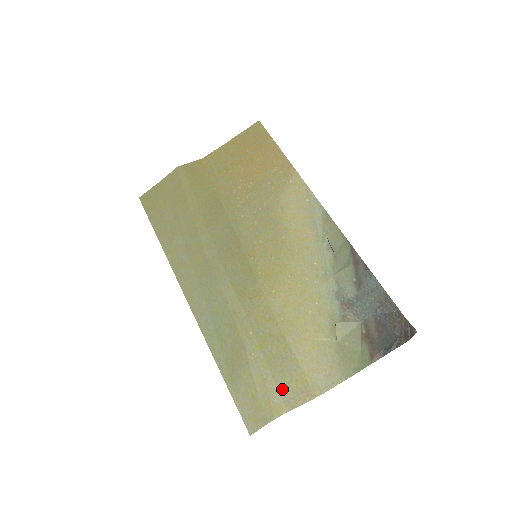
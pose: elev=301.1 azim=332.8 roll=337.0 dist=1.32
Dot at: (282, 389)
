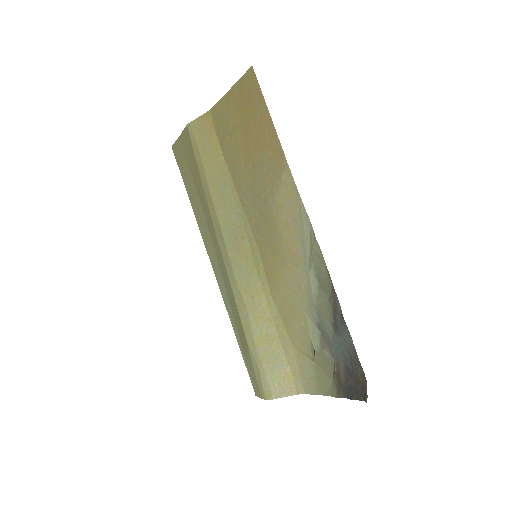
Dot at: (271, 382)
